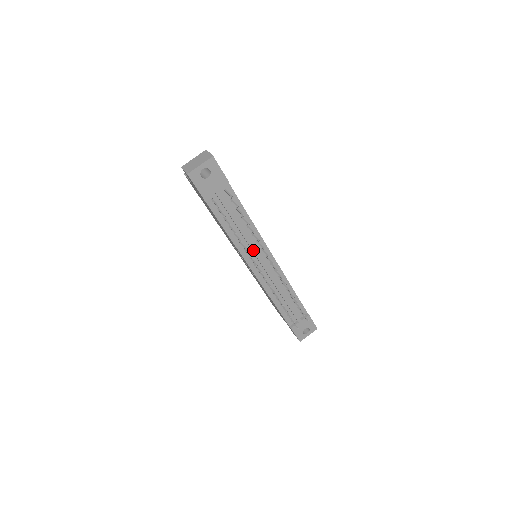
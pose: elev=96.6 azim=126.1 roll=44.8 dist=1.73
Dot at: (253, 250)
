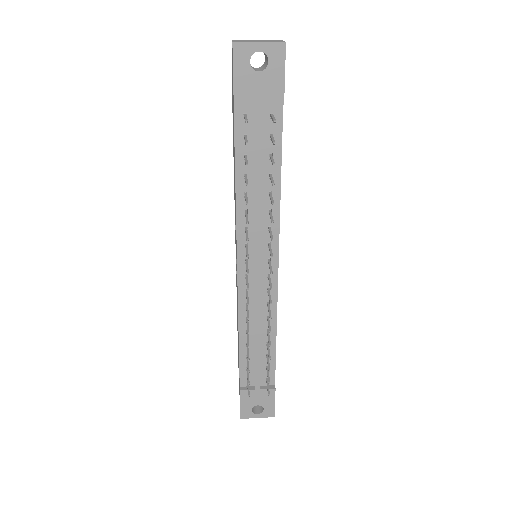
Dot at: (257, 235)
